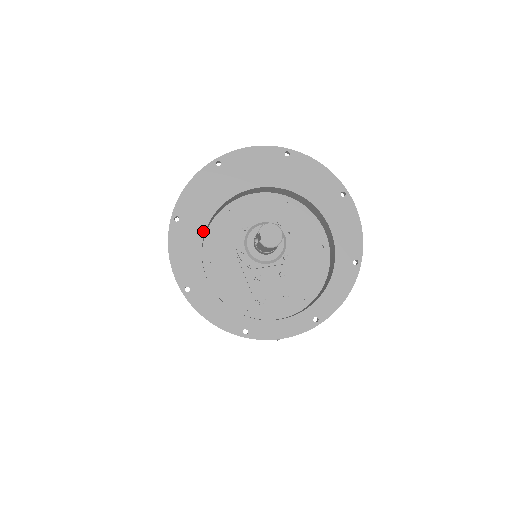
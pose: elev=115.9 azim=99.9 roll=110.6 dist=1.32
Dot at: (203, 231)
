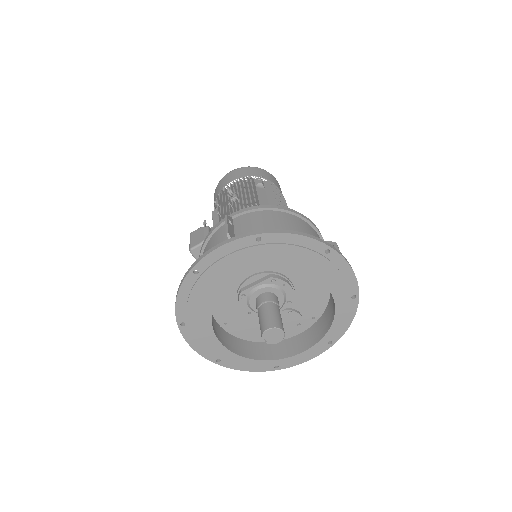
Dot at: (210, 325)
